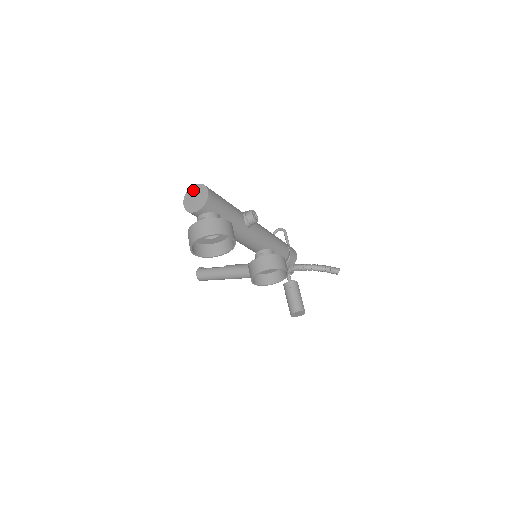
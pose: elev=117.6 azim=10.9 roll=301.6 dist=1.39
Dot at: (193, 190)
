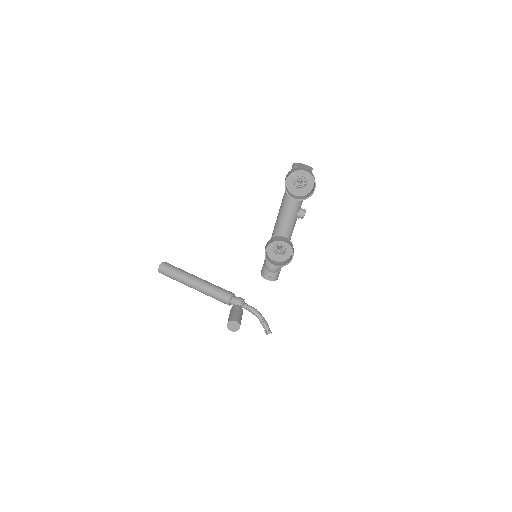
Dot at: (302, 164)
